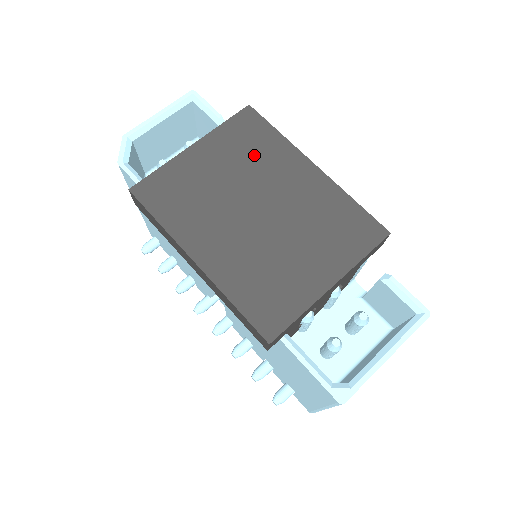
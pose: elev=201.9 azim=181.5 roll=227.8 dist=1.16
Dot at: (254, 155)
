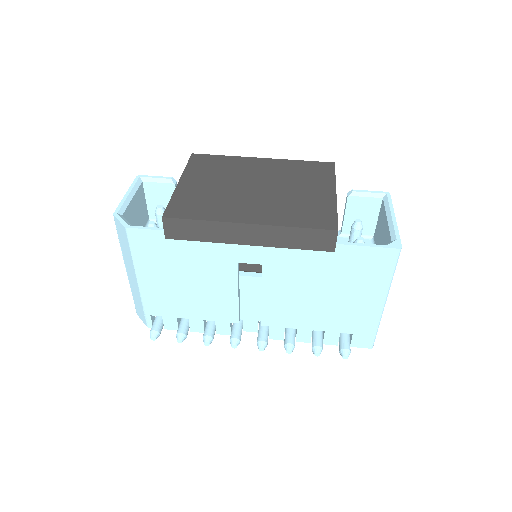
Dot at: (223, 169)
